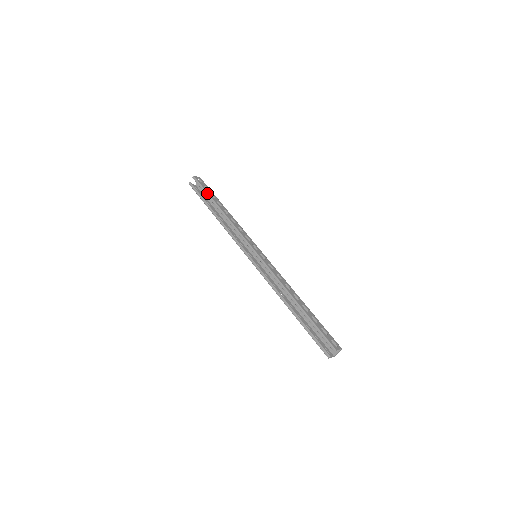
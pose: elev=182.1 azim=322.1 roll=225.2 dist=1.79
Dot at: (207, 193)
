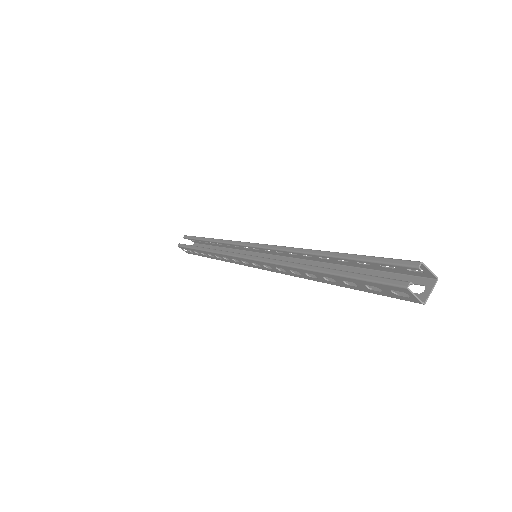
Dot at: occluded
